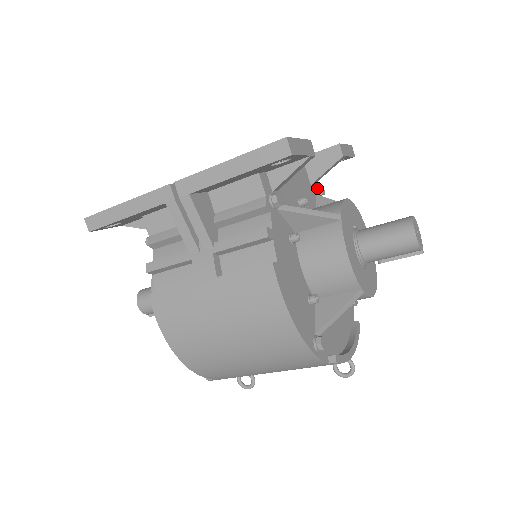
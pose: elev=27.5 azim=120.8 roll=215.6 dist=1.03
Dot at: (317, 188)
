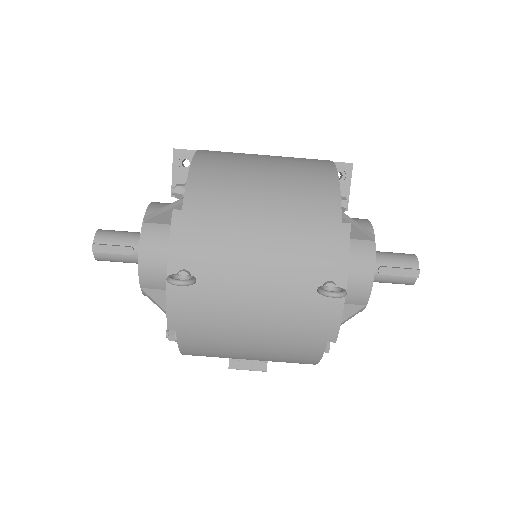
Dot at: occluded
